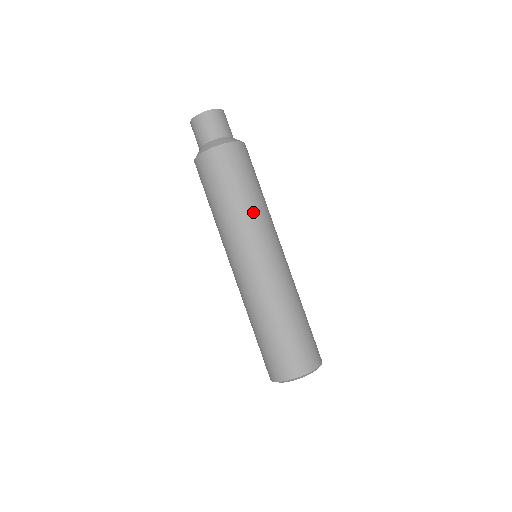
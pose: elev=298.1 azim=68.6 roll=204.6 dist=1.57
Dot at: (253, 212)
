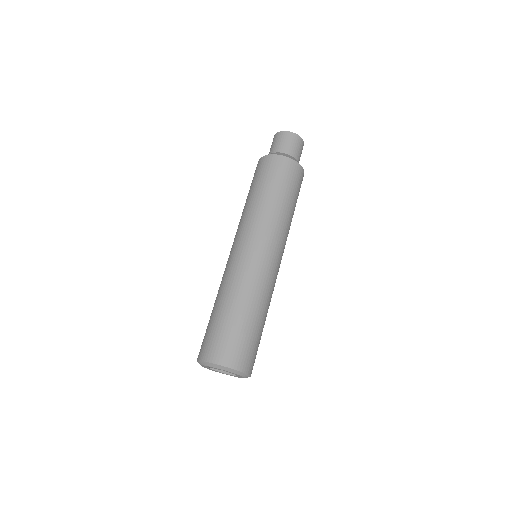
Dot at: (260, 211)
